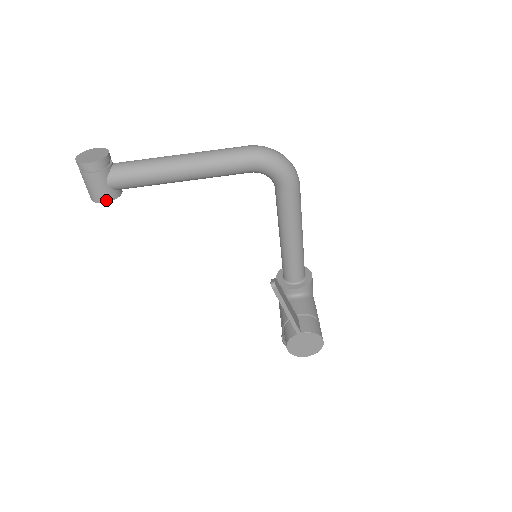
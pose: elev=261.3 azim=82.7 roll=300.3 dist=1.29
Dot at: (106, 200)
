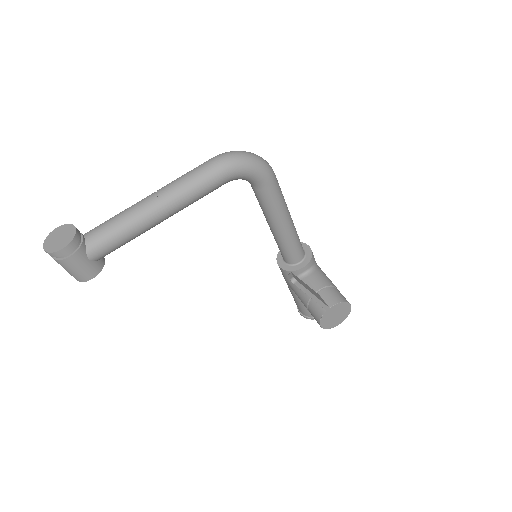
Dot at: (94, 275)
